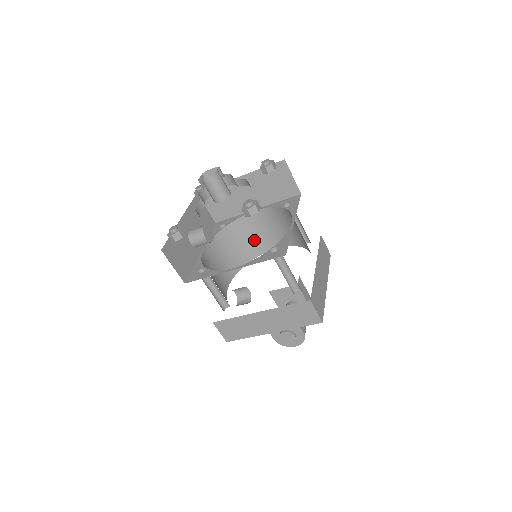
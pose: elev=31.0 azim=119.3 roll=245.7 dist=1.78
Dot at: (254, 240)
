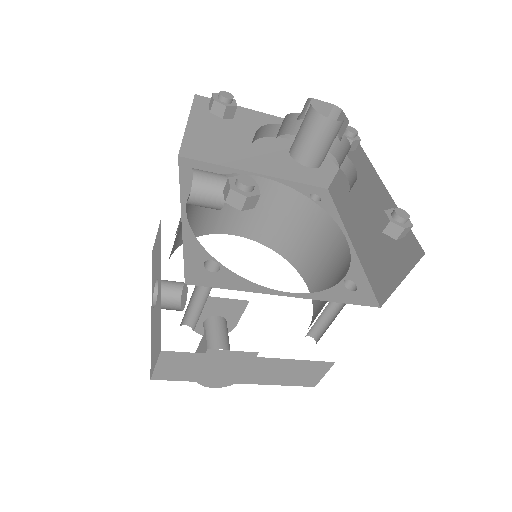
Dot at: (218, 212)
